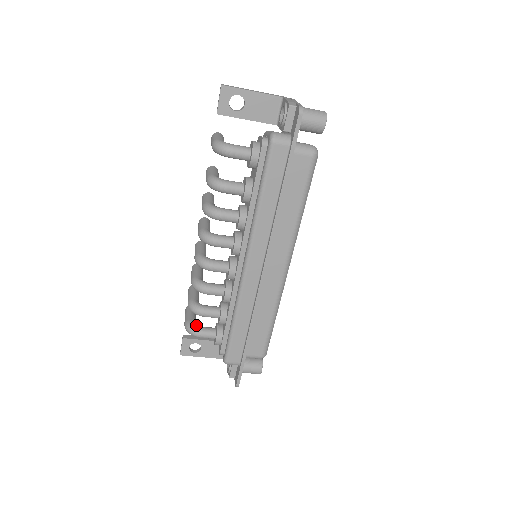
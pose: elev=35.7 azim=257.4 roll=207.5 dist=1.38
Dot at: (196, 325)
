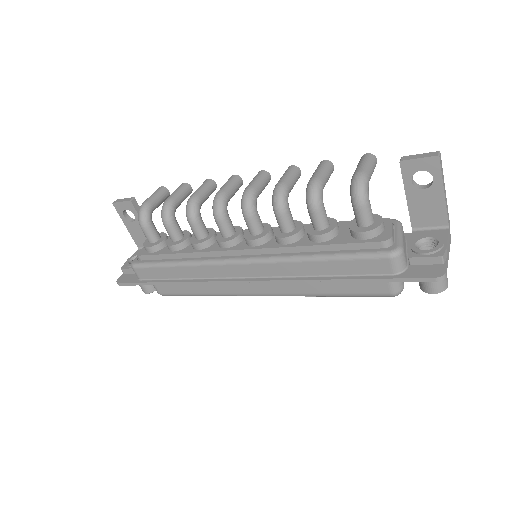
Dot at: (151, 217)
